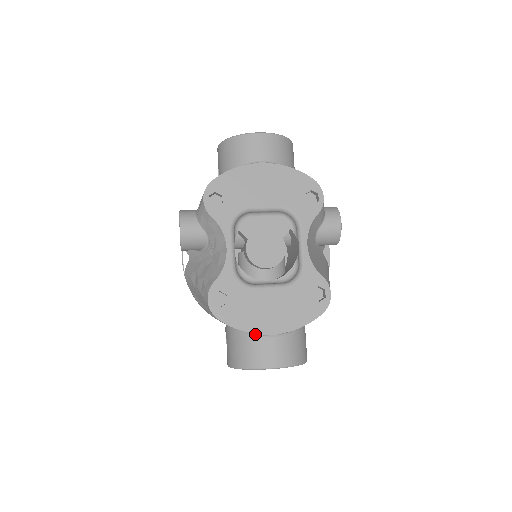
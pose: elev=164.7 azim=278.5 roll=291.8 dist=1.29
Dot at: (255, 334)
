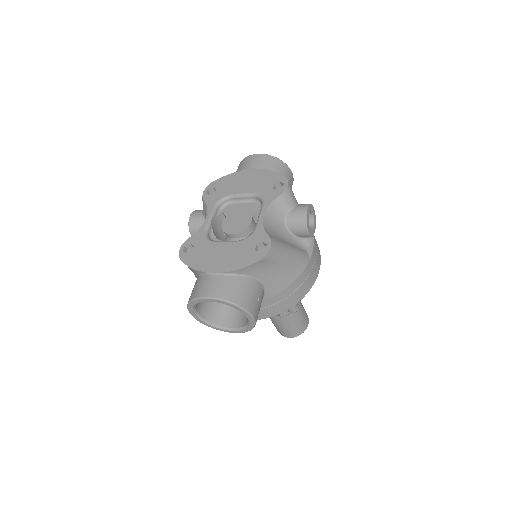
Dot at: (203, 274)
